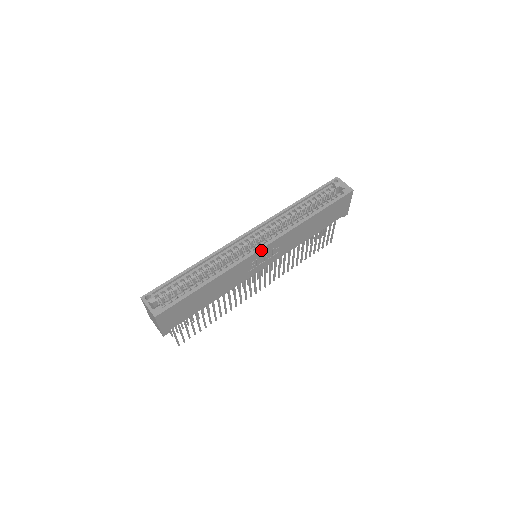
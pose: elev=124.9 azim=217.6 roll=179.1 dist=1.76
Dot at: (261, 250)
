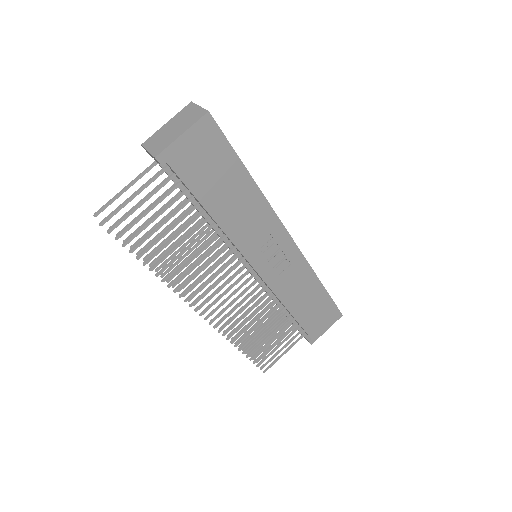
Dot at: (288, 238)
